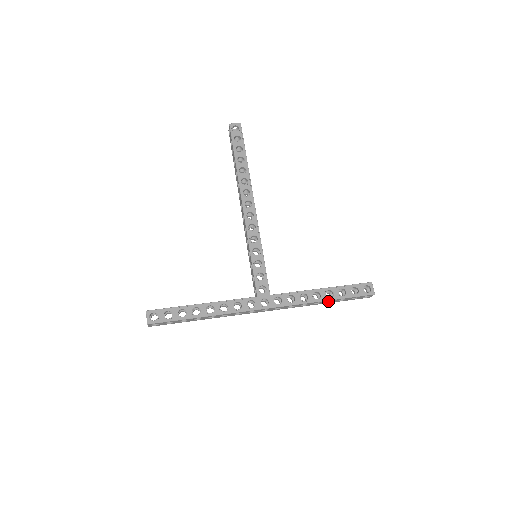
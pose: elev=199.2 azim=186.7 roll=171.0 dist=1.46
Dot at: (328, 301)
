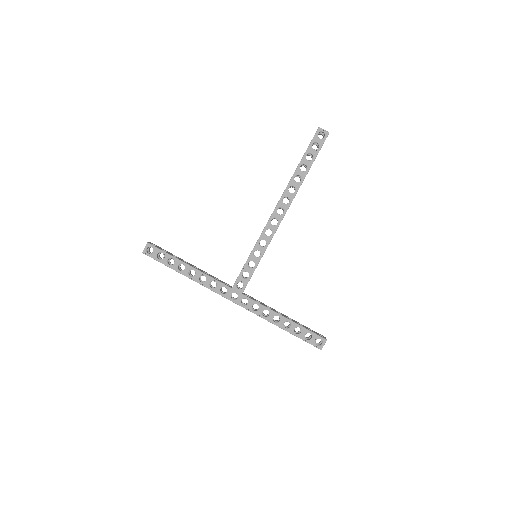
Dot at: occluded
